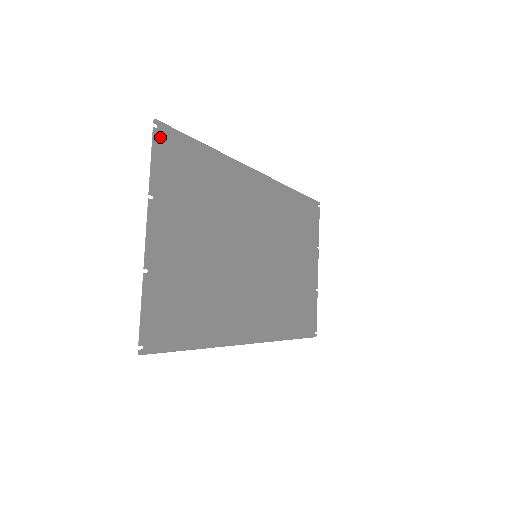
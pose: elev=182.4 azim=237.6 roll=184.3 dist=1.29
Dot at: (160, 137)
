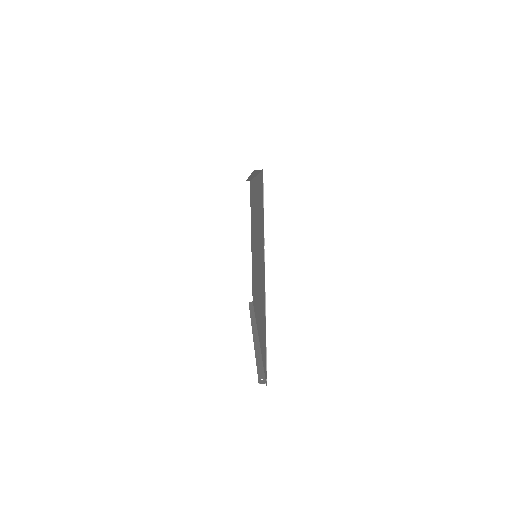
Dot at: occluded
